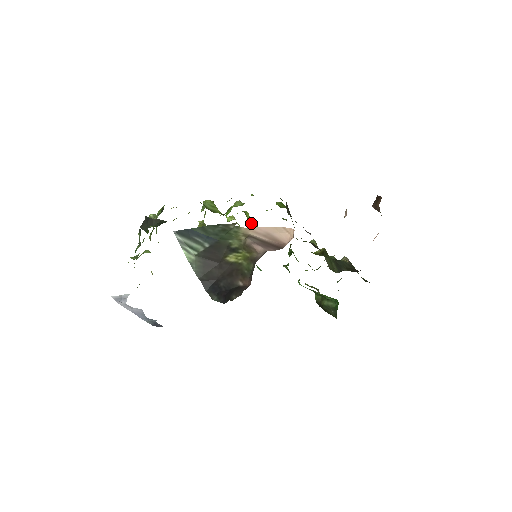
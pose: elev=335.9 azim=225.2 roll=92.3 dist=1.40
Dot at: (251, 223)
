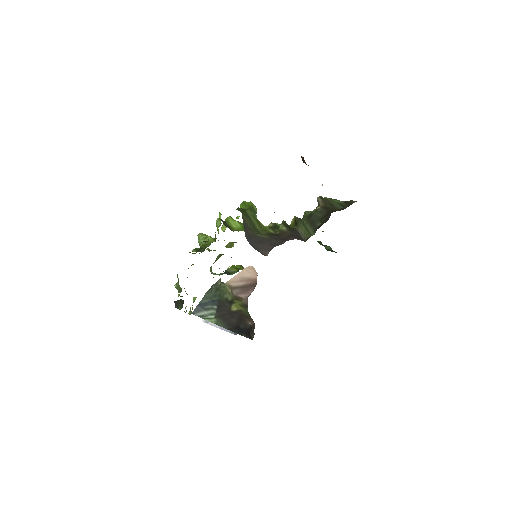
Dot at: (237, 228)
